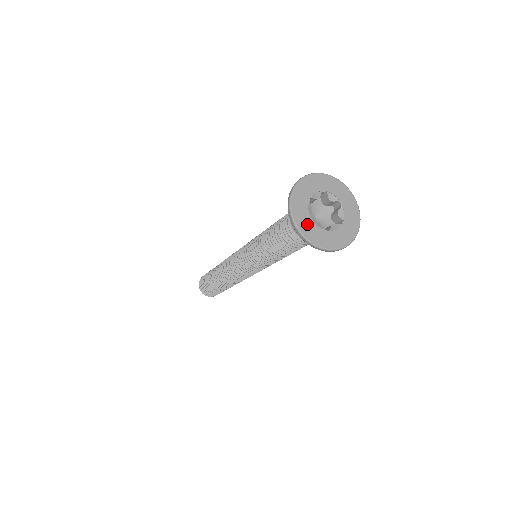
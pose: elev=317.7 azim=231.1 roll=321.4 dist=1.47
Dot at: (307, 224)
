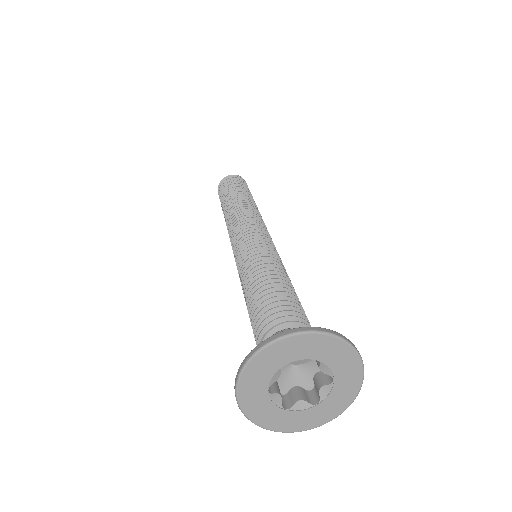
Dot at: (256, 396)
